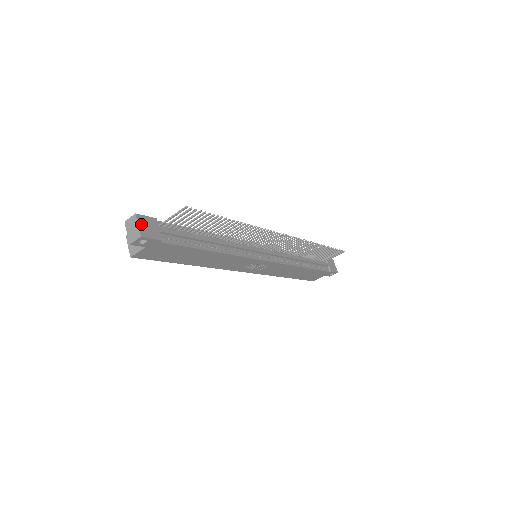
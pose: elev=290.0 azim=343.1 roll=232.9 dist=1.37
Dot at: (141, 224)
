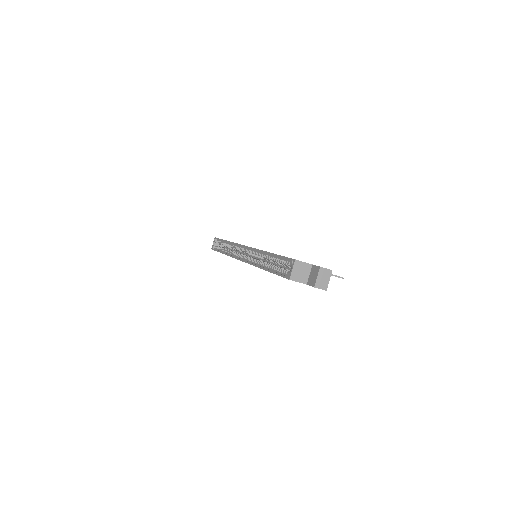
Dot at: (328, 278)
